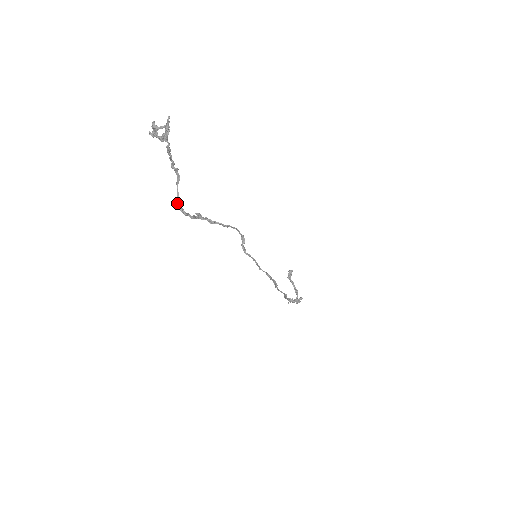
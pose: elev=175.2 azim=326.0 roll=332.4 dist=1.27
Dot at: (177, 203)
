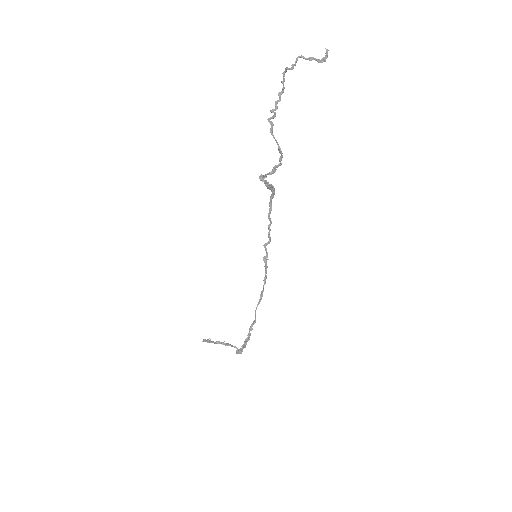
Dot at: (278, 144)
